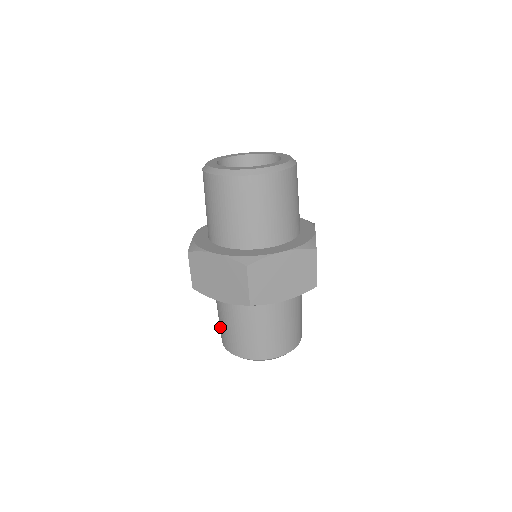
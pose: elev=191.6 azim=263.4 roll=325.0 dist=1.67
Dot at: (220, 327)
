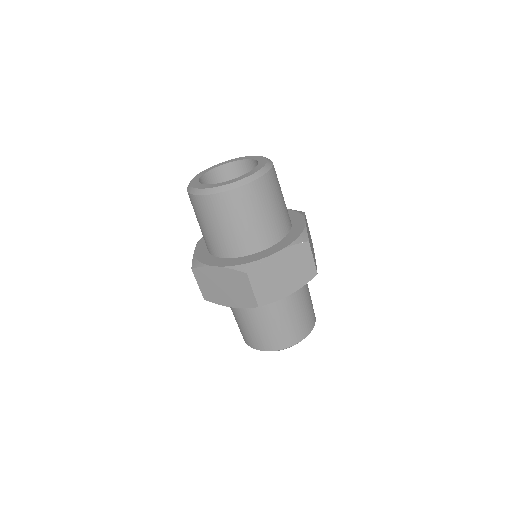
Dot at: occluded
